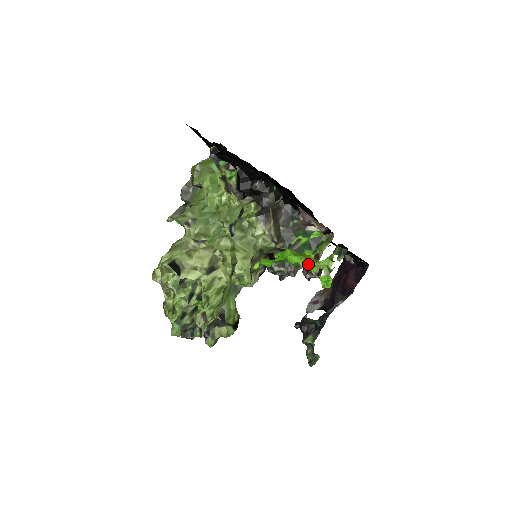
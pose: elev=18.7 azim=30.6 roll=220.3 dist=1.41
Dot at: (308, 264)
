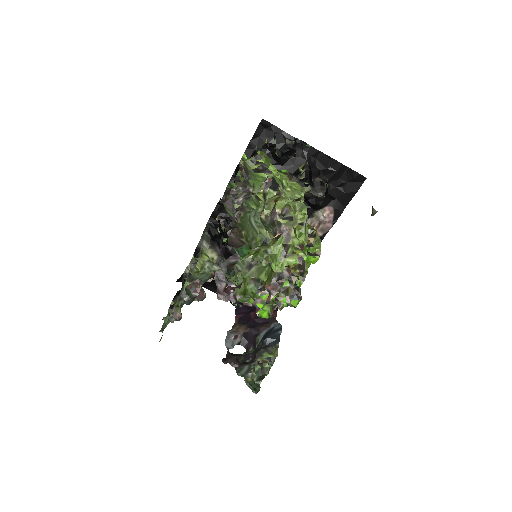
Dot at: occluded
